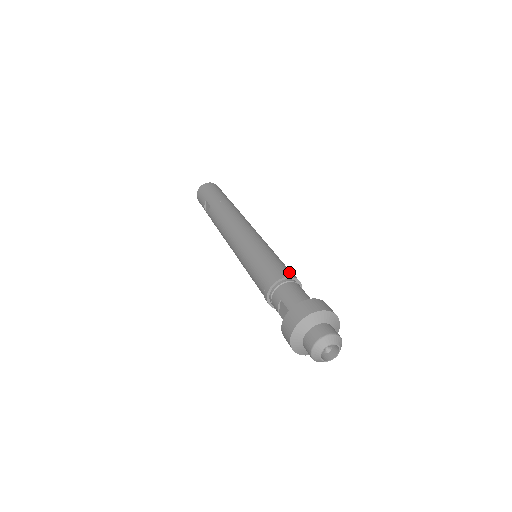
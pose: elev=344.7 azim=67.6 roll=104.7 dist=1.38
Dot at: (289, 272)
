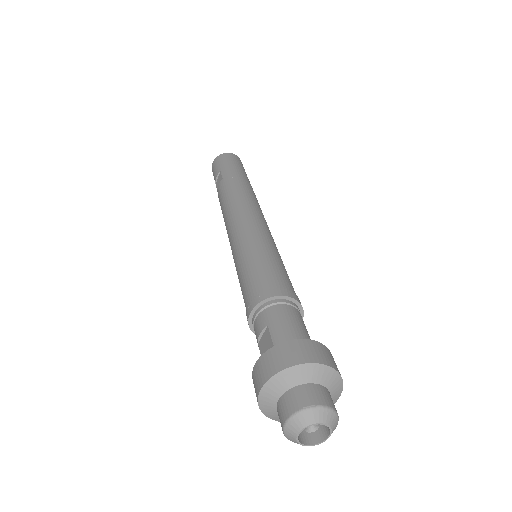
Dot at: (292, 291)
